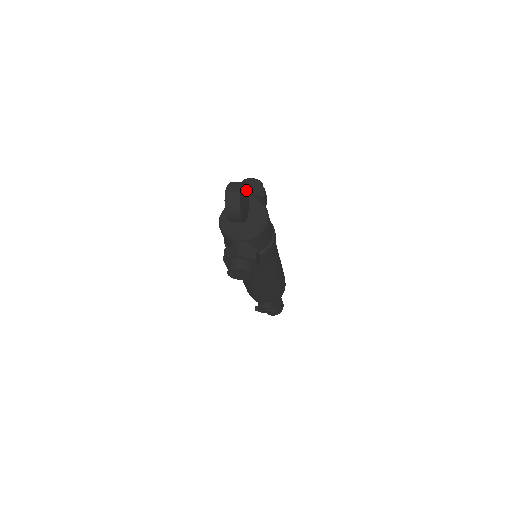
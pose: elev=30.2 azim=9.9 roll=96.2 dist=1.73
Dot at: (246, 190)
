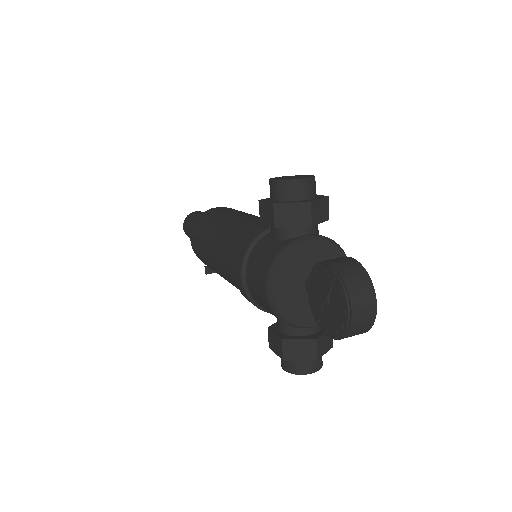
Dot at: occluded
